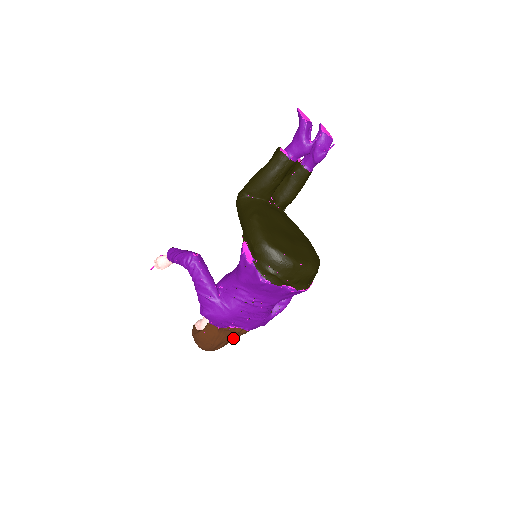
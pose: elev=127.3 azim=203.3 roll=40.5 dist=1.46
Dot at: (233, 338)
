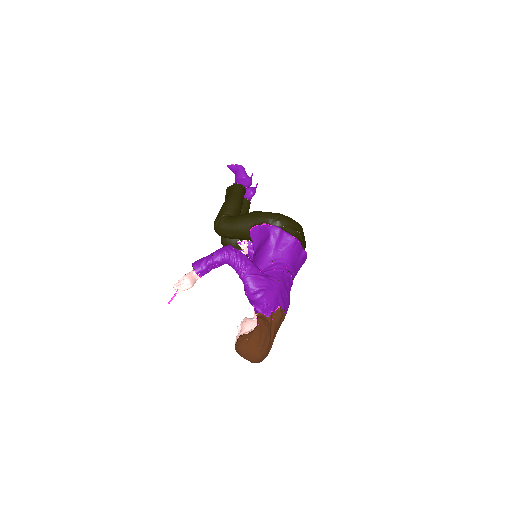
Dot at: (277, 330)
